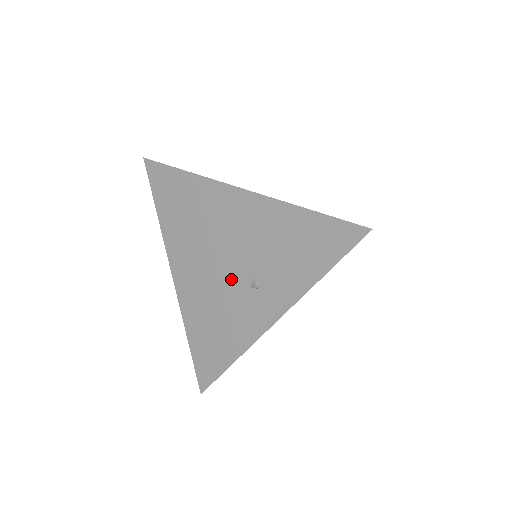
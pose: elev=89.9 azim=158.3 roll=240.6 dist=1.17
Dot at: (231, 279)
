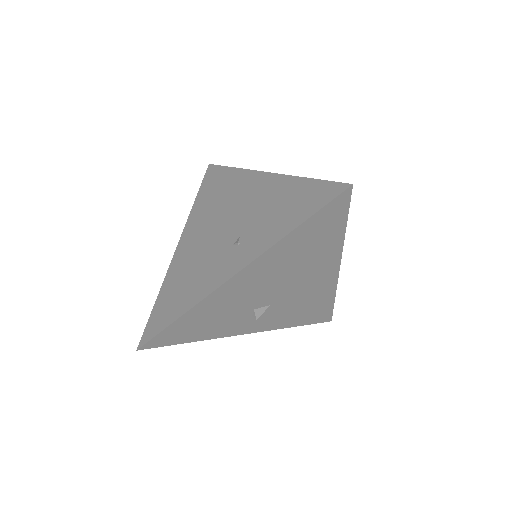
Dot at: (222, 240)
